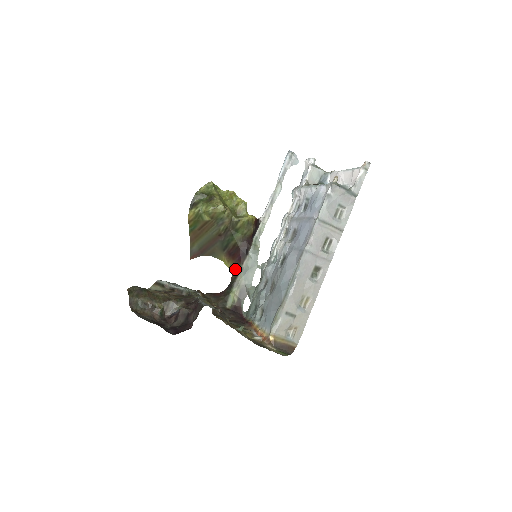
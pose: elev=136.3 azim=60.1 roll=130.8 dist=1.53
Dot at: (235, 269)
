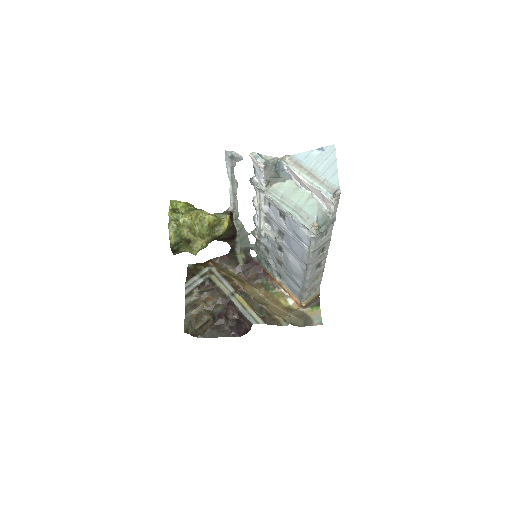
Dot at: (230, 242)
